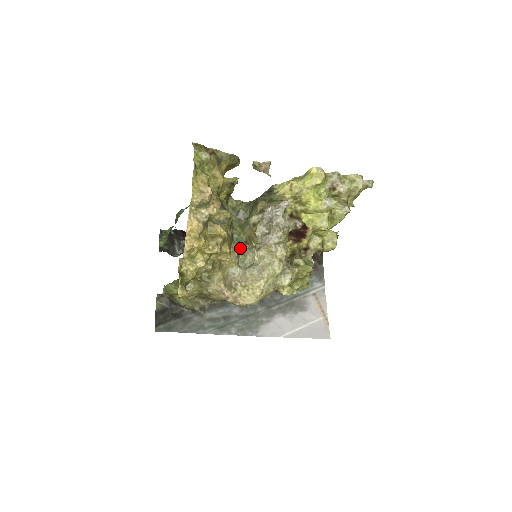
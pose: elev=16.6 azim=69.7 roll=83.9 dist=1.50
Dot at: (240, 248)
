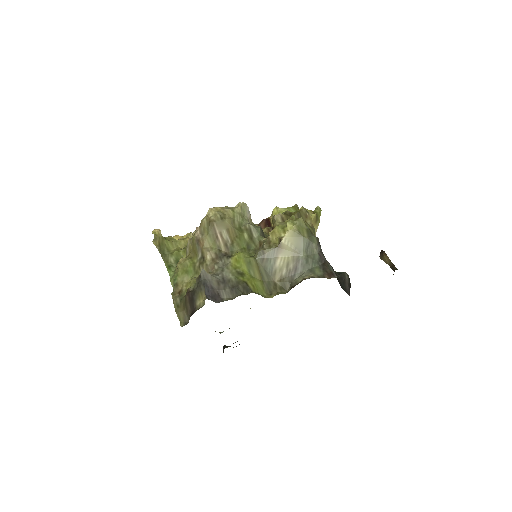
Dot at: occluded
